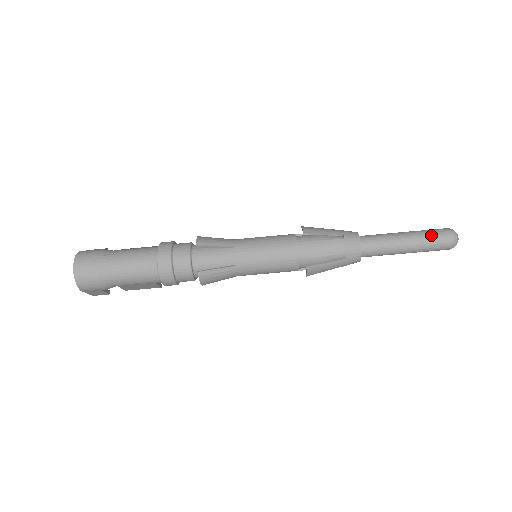
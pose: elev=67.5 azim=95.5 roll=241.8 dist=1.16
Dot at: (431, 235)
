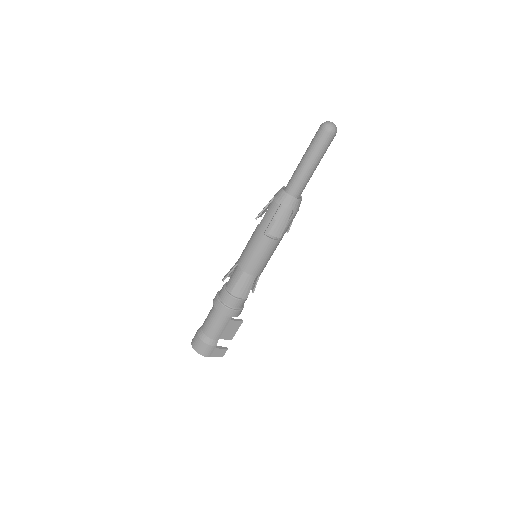
Dot at: (312, 141)
